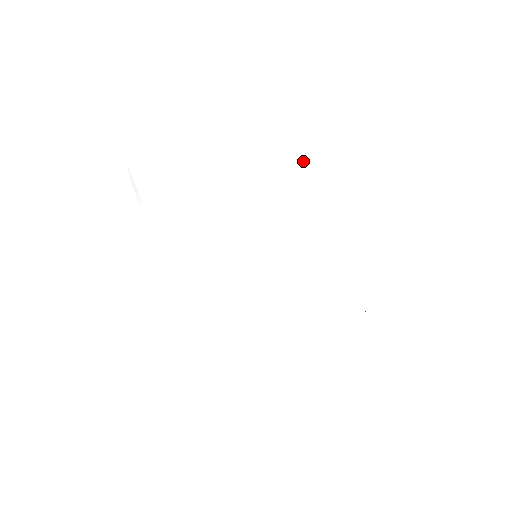
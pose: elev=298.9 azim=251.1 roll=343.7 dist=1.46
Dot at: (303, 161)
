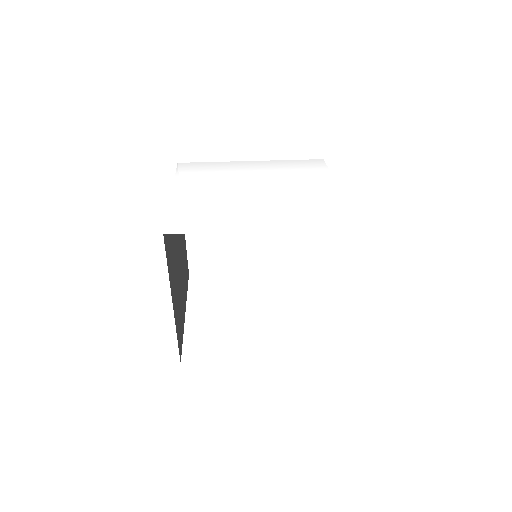
Dot at: (296, 171)
